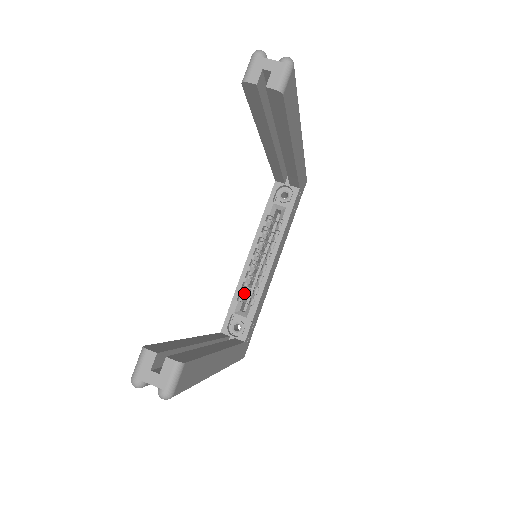
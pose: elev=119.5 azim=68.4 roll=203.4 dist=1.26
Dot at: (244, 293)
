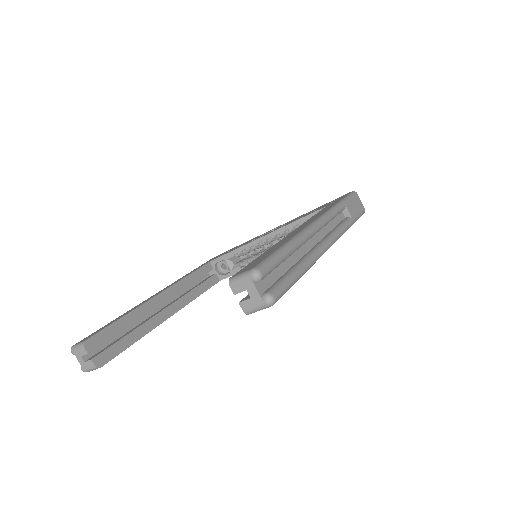
Dot at: (242, 254)
